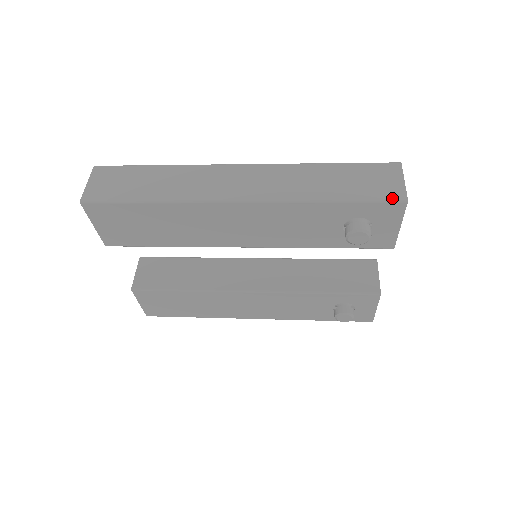
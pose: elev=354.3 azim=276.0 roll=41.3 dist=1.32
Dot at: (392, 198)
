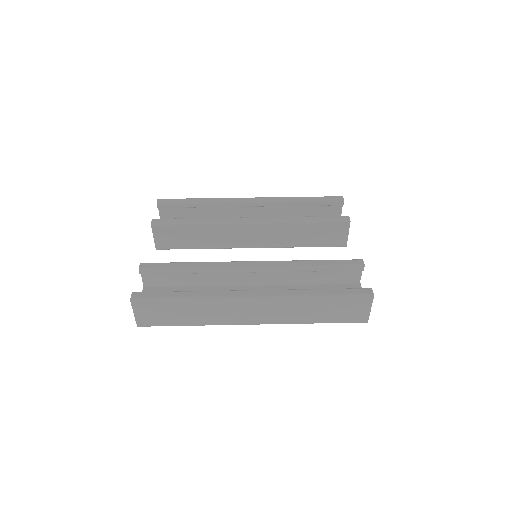
Dot at: (358, 322)
